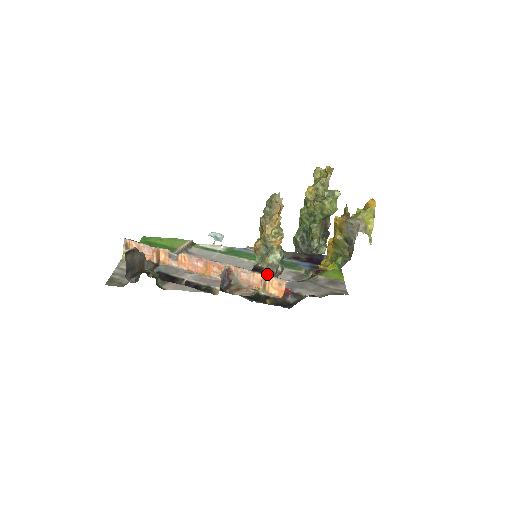
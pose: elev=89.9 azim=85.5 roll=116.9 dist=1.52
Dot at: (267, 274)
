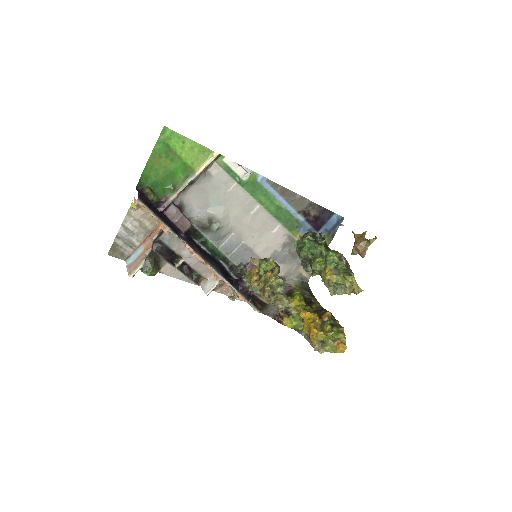
Dot at: (247, 299)
